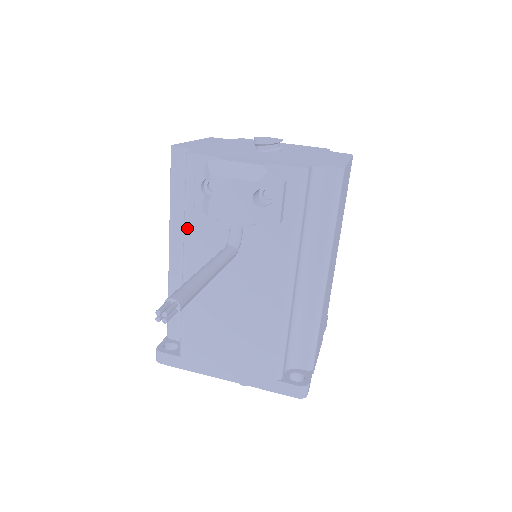
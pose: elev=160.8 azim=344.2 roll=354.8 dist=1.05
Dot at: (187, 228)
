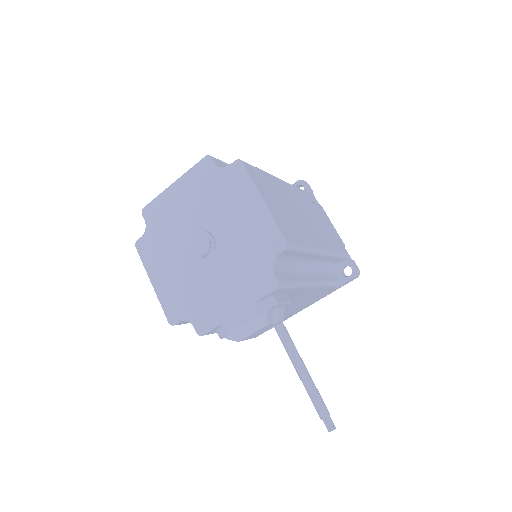
Dot at: occluded
